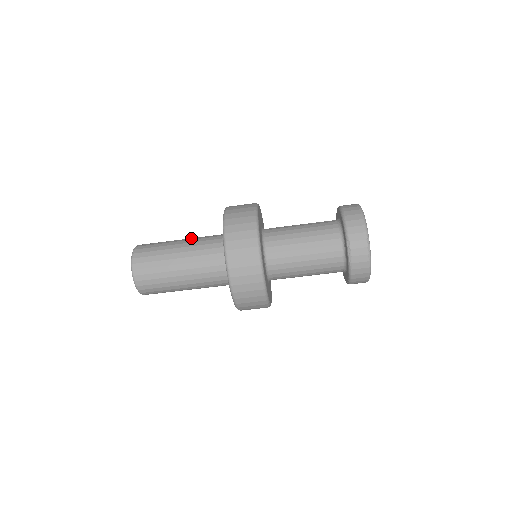
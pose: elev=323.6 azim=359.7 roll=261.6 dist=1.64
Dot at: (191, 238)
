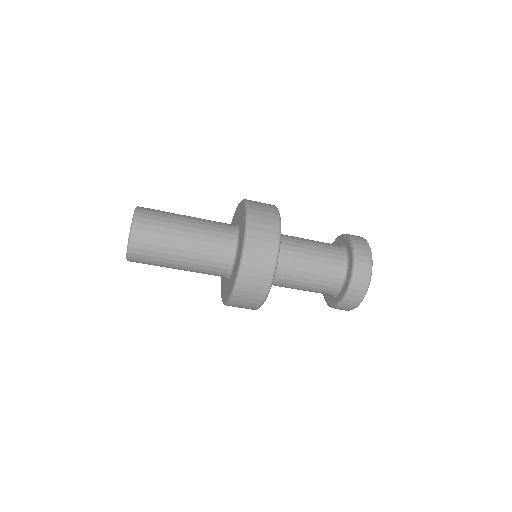
Dot at: (197, 234)
